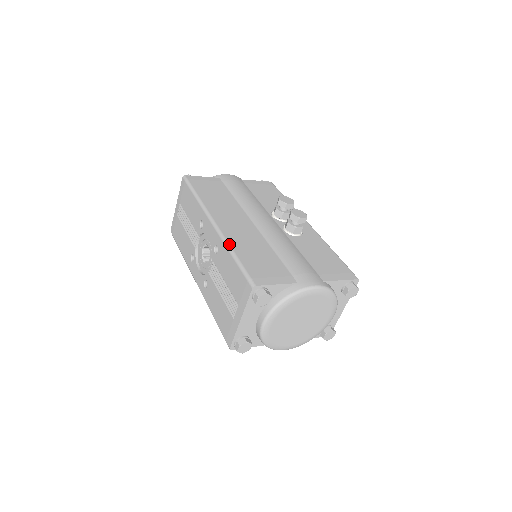
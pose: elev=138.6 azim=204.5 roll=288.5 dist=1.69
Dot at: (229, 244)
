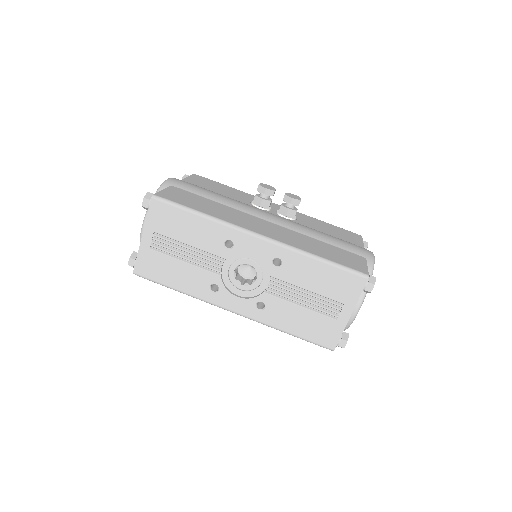
Dot at: (302, 250)
